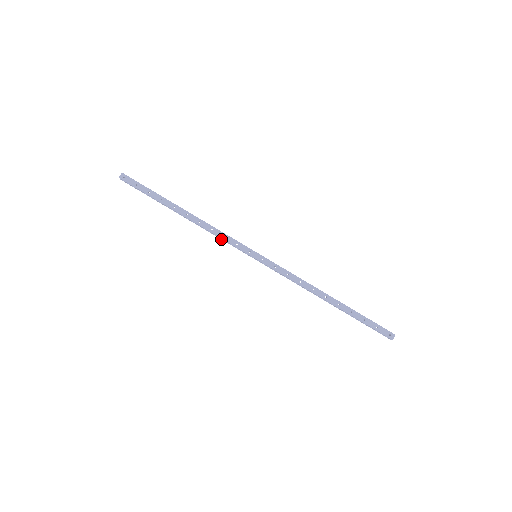
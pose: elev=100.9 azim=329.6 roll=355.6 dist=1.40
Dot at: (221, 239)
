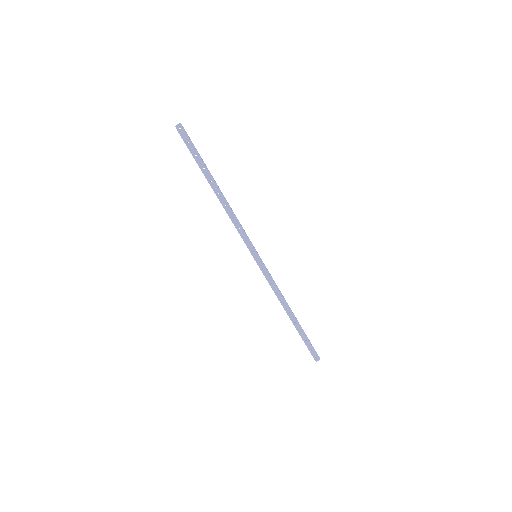
Dot at: (236, 227)
